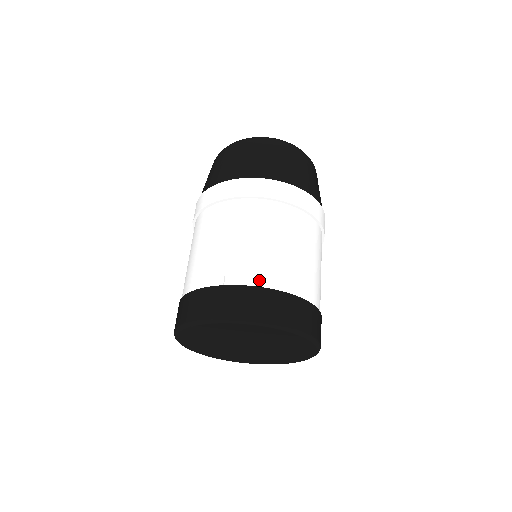
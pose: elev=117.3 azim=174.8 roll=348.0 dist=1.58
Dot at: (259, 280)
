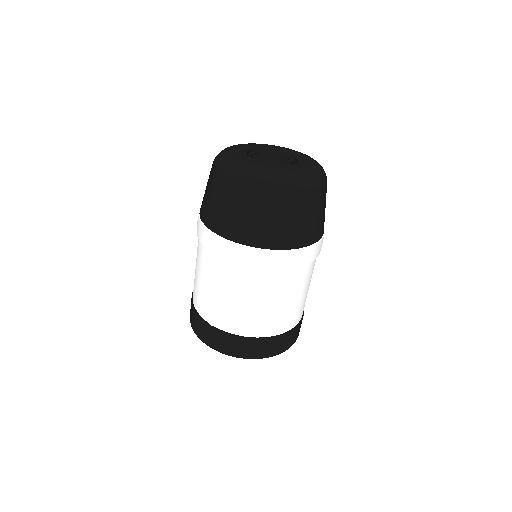
Dot at: (238, 330)
